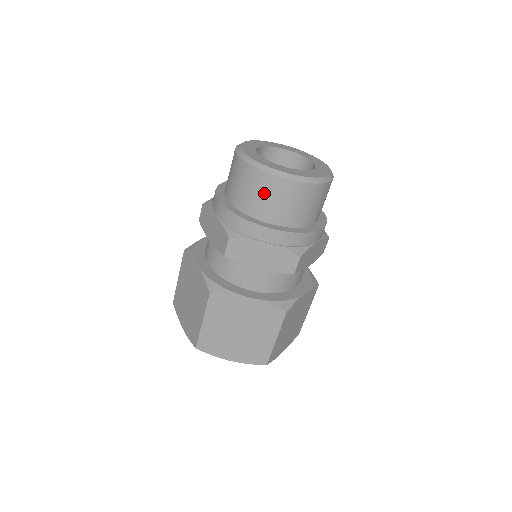
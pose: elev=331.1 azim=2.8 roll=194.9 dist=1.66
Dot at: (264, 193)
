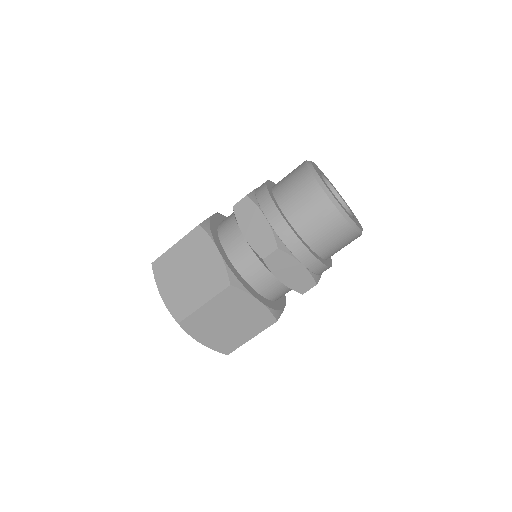
Dot at: (297, 185)
